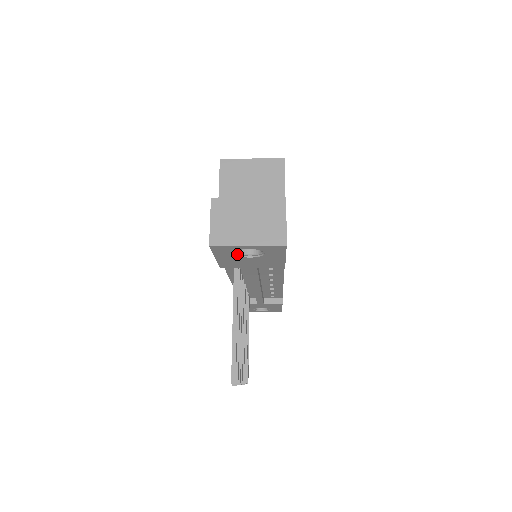
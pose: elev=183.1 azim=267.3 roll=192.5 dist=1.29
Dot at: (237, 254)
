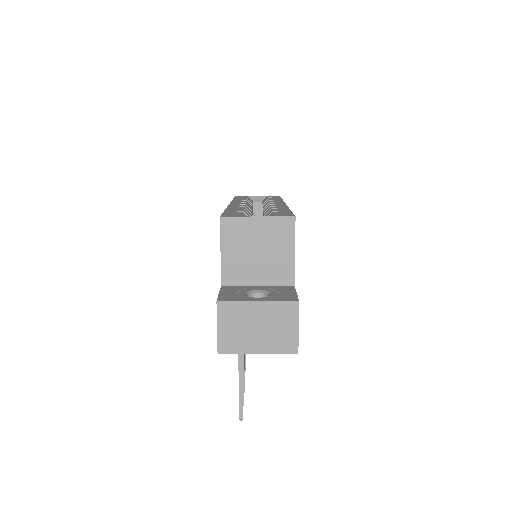
Dot at: occluded
